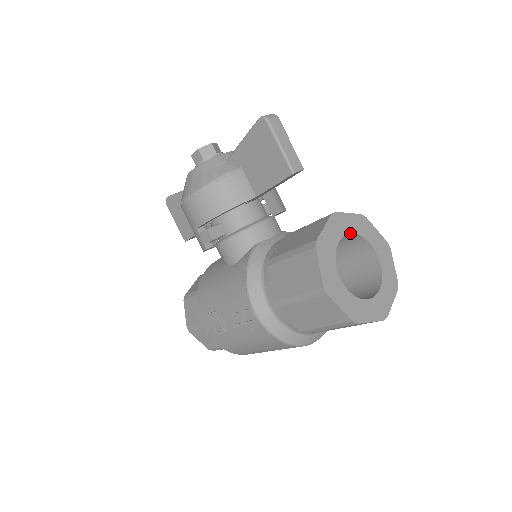
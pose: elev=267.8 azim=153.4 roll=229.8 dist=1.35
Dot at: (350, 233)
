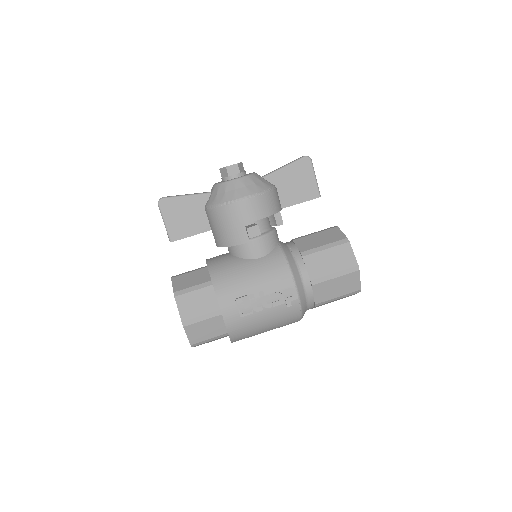
Dot at: occluded
